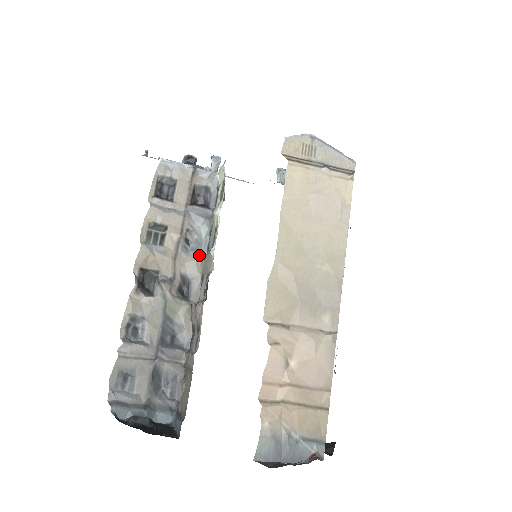
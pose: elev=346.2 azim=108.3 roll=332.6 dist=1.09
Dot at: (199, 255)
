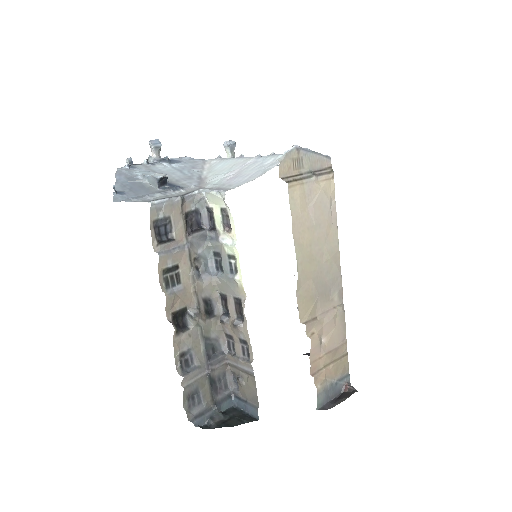
Dot at: (211, 276)
